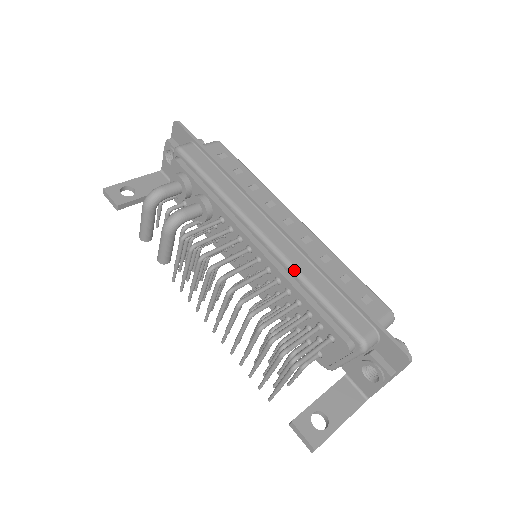
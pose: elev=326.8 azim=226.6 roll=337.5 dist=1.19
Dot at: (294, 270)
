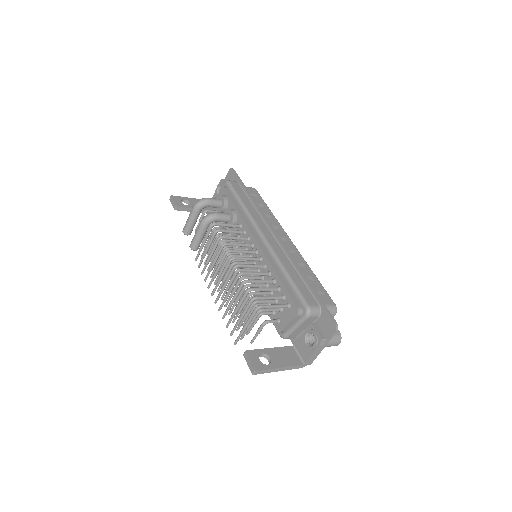
Dot at: (277, 260)
